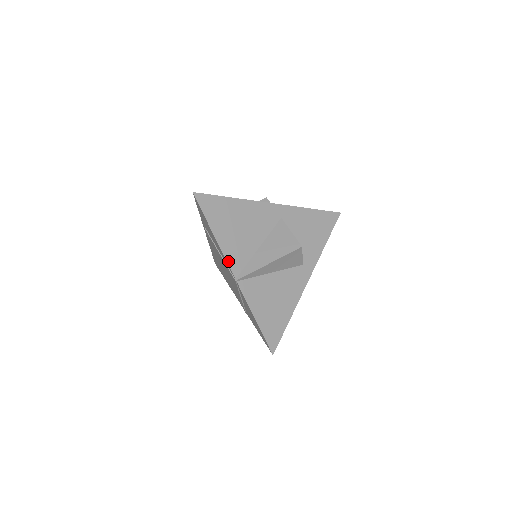
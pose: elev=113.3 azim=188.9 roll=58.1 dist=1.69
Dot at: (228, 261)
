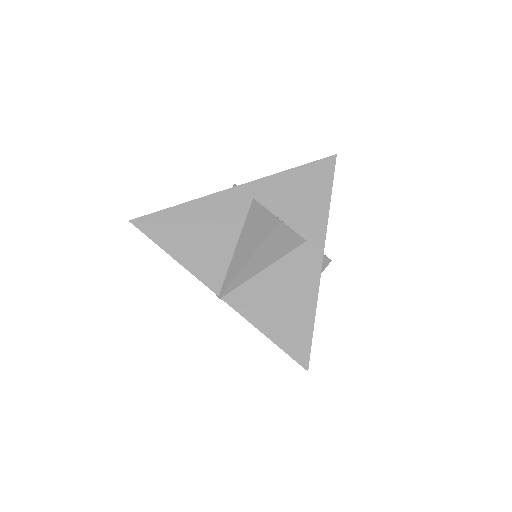
Dot at: (201, 279)
